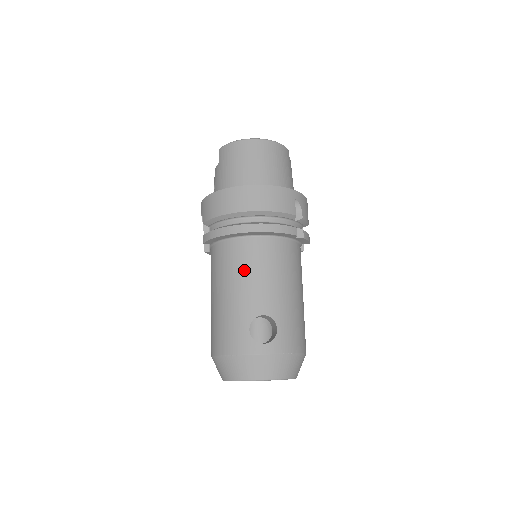
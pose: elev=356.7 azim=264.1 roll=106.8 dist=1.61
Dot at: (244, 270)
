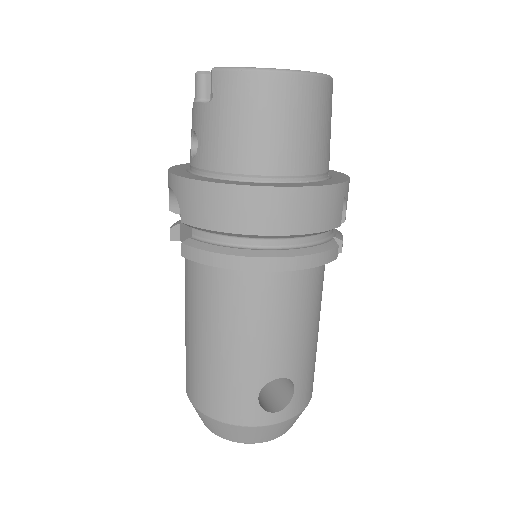
Dot at: (257, 319)
